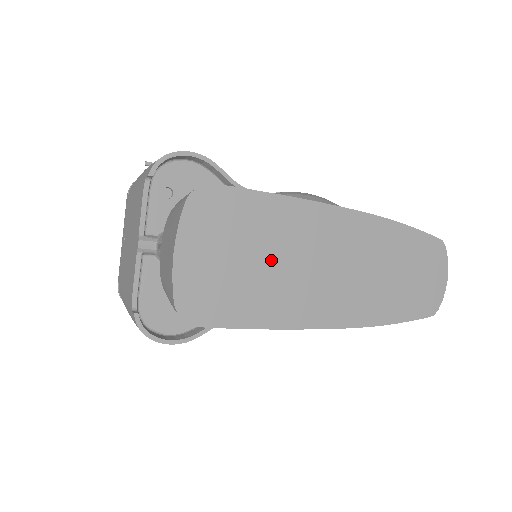
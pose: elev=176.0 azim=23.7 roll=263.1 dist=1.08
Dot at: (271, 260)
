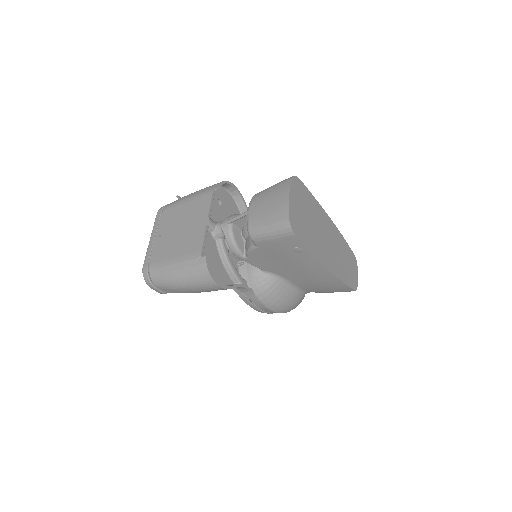
Dot at: (313, 223)
